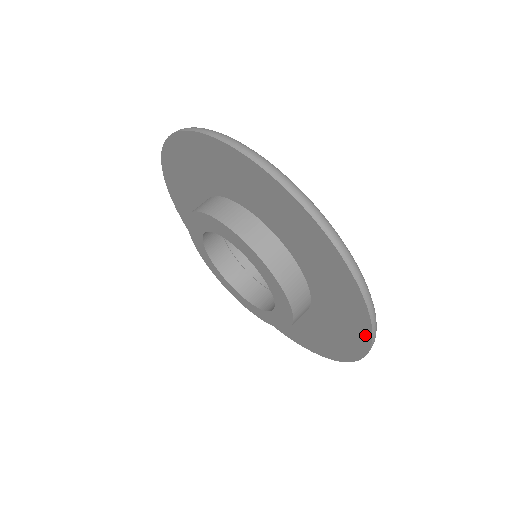
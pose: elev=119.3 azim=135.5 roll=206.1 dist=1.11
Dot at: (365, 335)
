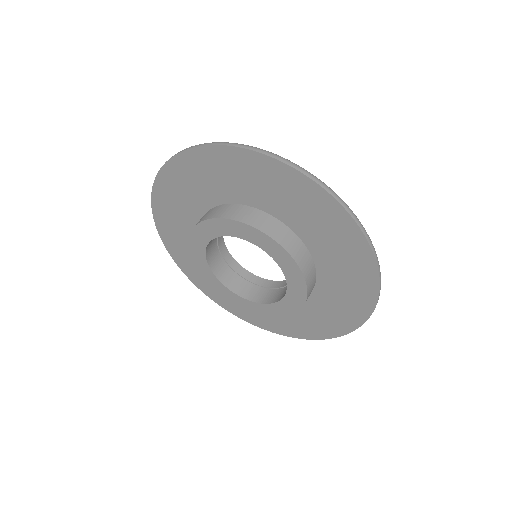
Dot at: (369, 261)
